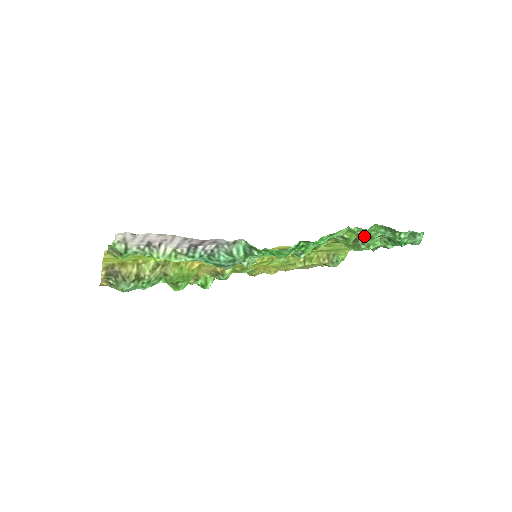
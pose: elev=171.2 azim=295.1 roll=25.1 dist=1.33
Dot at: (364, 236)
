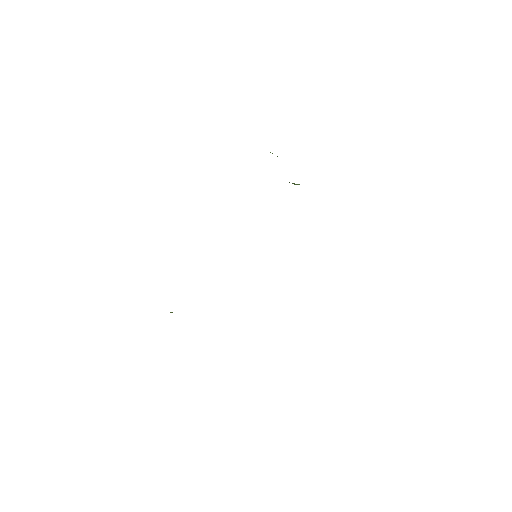
Dot at: occluded
